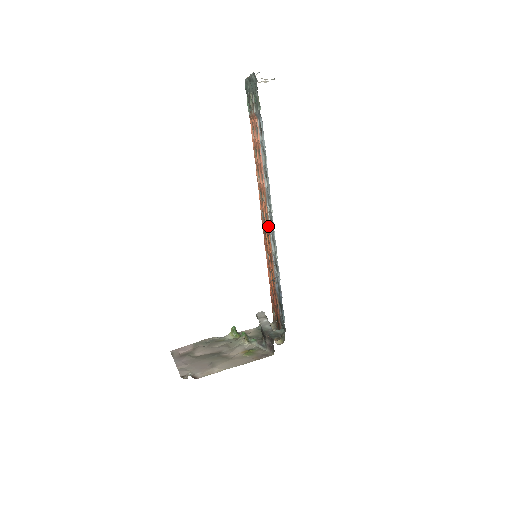
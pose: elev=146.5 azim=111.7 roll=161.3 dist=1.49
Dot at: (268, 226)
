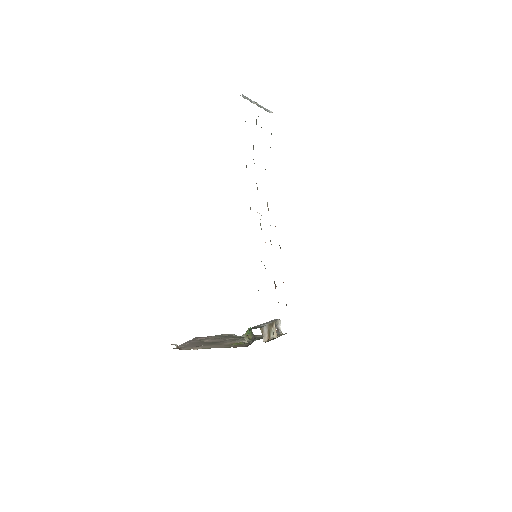
Dot at: occluded
